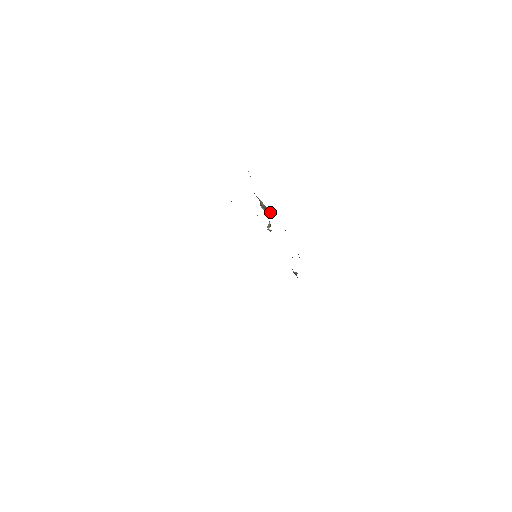
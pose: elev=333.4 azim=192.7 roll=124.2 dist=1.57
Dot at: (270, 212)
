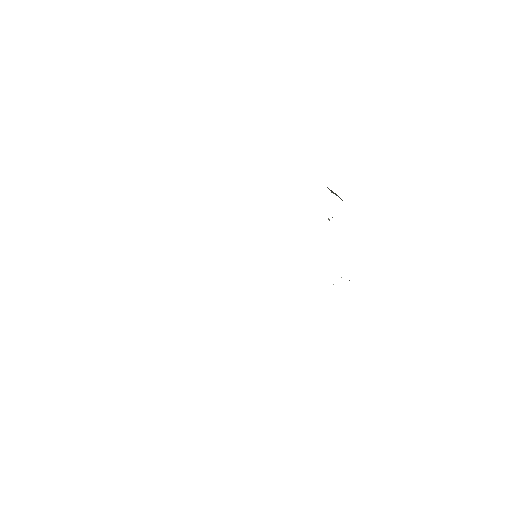
Dot at: (338, 196)
